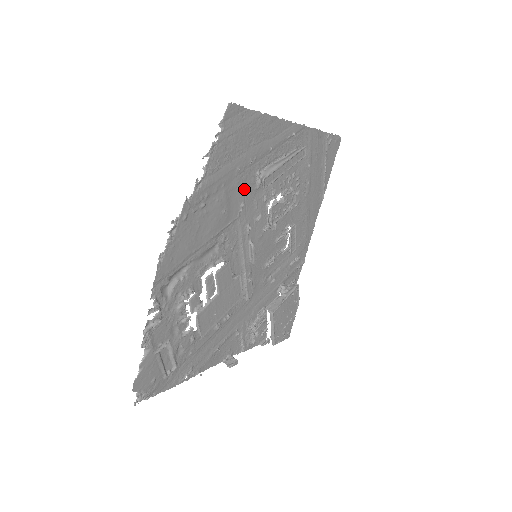
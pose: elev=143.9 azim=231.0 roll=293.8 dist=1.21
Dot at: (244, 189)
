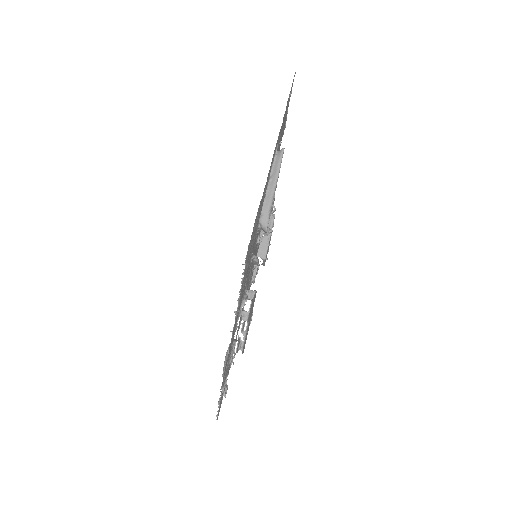
Dot at: (252, 250)
